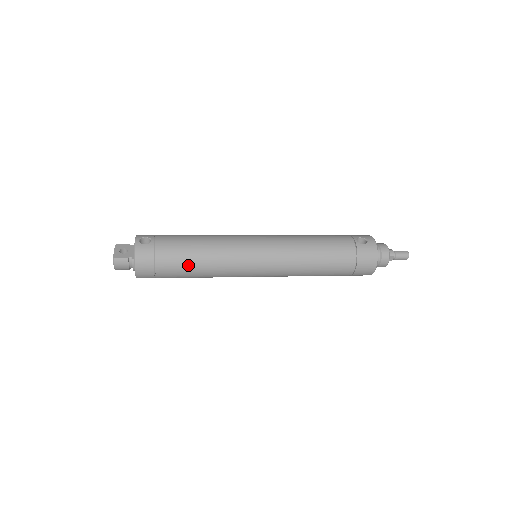
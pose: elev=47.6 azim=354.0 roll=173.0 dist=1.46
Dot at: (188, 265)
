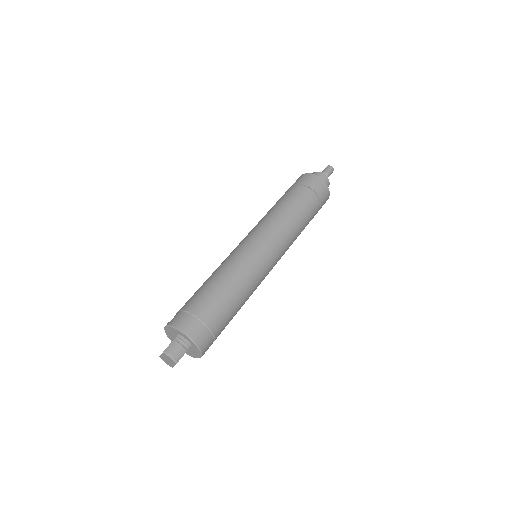
Dot at: (216, 291)
